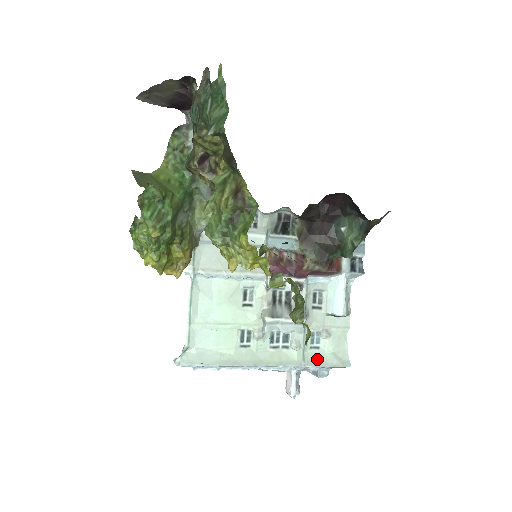
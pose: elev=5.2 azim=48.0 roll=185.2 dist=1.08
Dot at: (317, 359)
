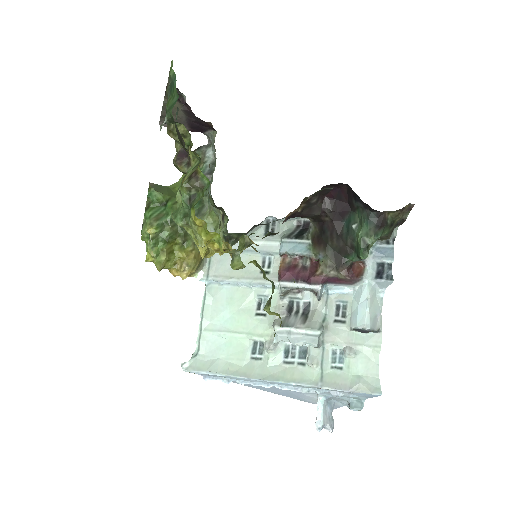
Dot at: (338, 381)
